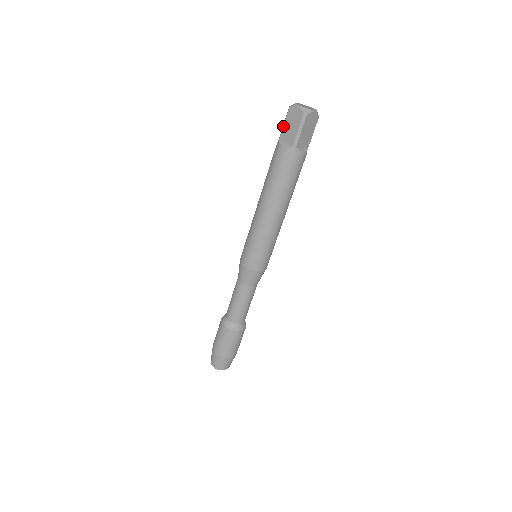
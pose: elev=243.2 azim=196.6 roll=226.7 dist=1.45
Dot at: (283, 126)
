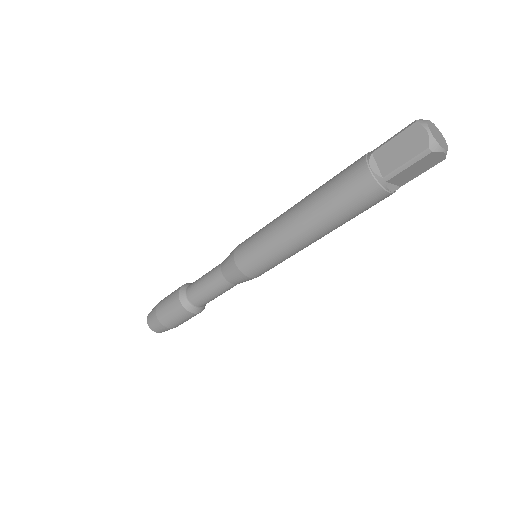
Dot at: (389, 140)
